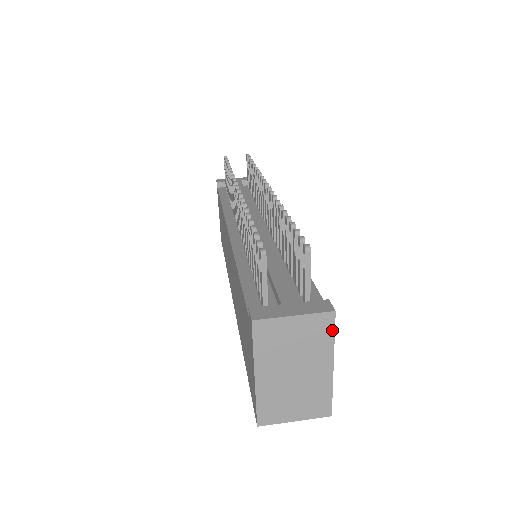
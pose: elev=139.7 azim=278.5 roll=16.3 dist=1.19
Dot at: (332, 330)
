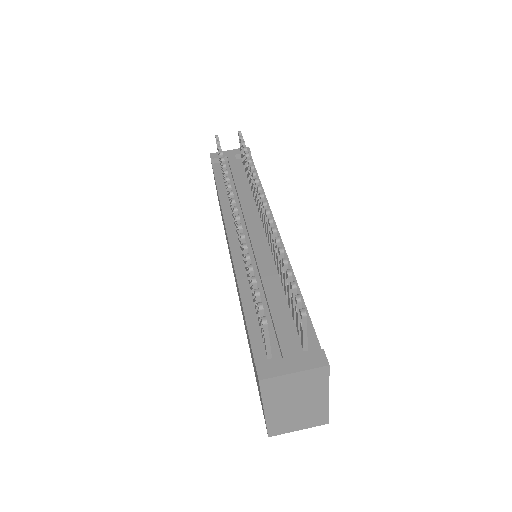
Dot at: (327, 376)
